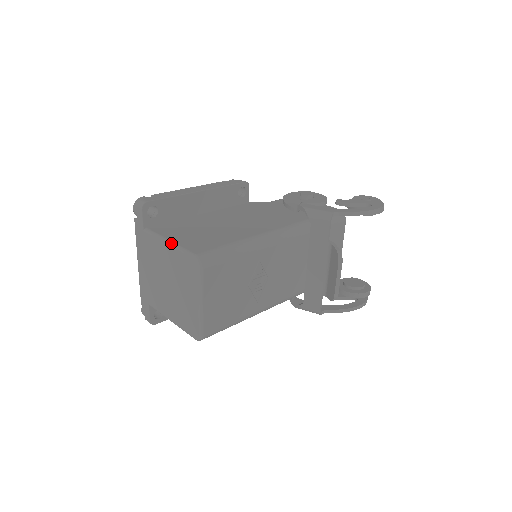
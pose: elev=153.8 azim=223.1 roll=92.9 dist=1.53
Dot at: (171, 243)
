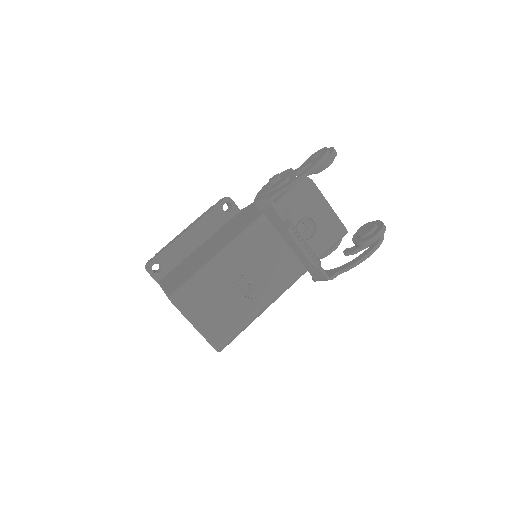
Dot at: (164, 291)
